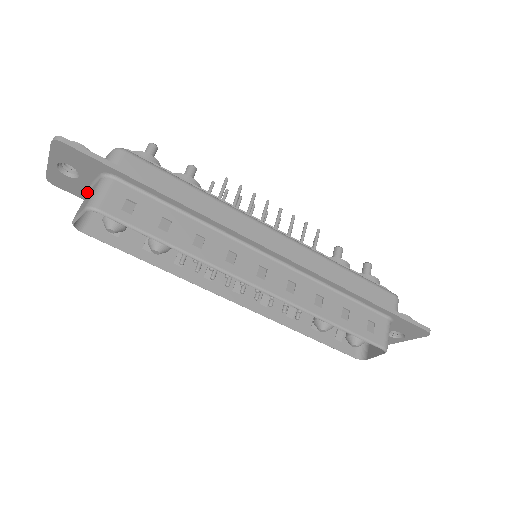
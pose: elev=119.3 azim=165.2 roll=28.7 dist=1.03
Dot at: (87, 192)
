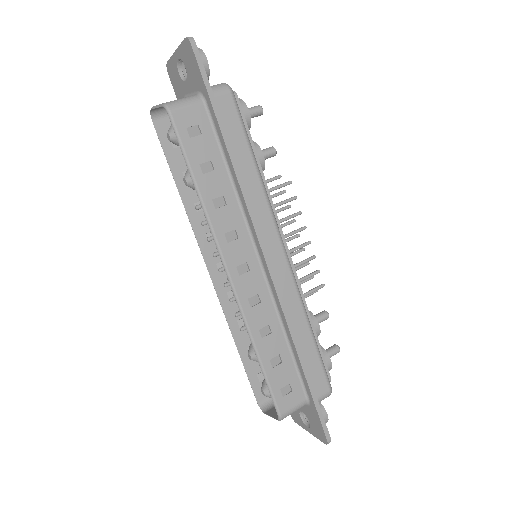
Dot at: occluded
